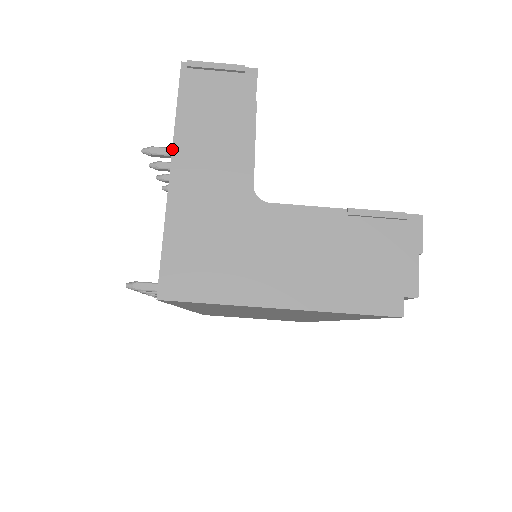
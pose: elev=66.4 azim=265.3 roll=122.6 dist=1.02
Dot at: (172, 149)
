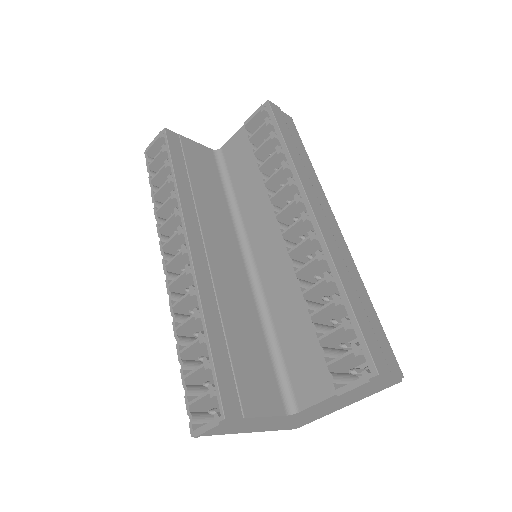
Dot at: occluded
